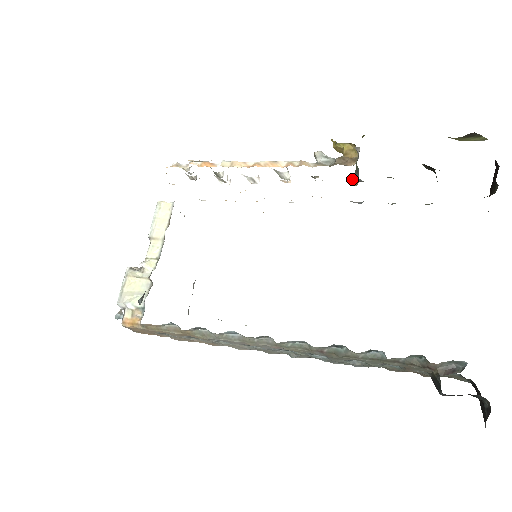
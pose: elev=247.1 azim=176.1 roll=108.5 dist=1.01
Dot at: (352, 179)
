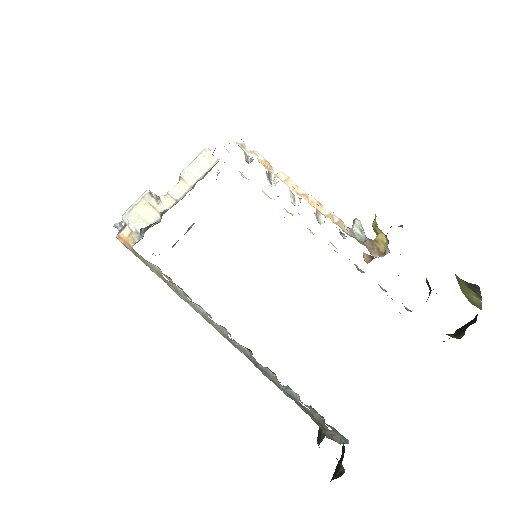
Dot at: occluded
